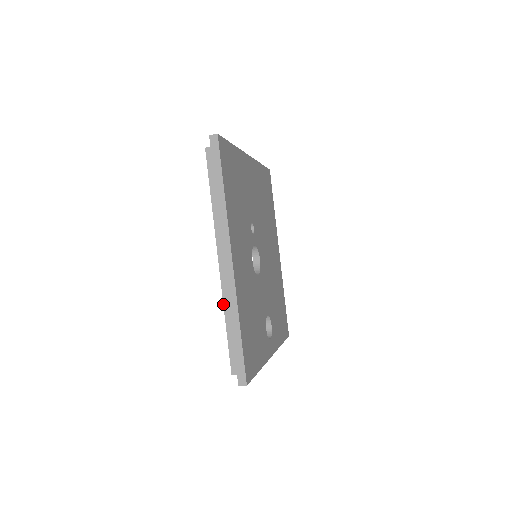
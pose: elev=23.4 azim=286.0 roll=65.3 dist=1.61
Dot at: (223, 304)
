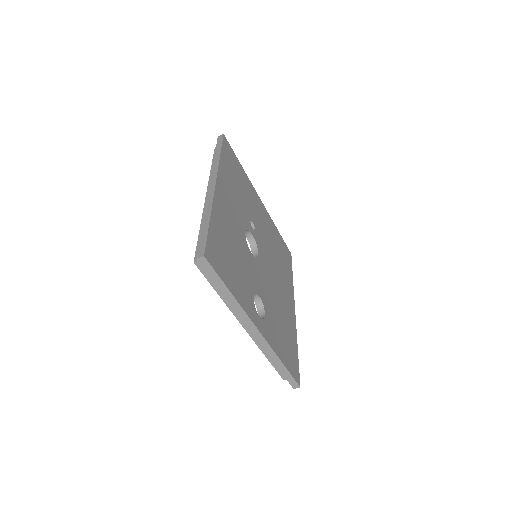
Dot at: (202, 217)
